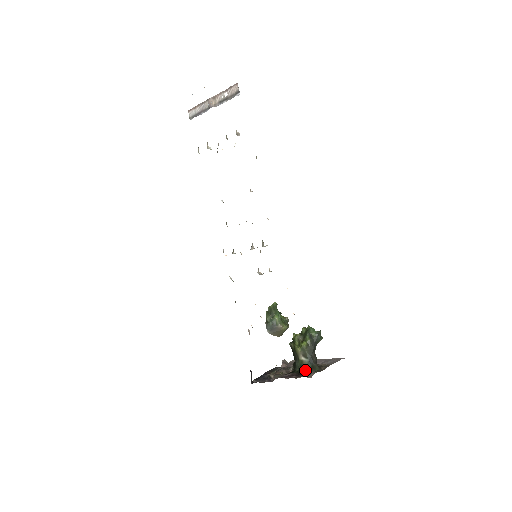
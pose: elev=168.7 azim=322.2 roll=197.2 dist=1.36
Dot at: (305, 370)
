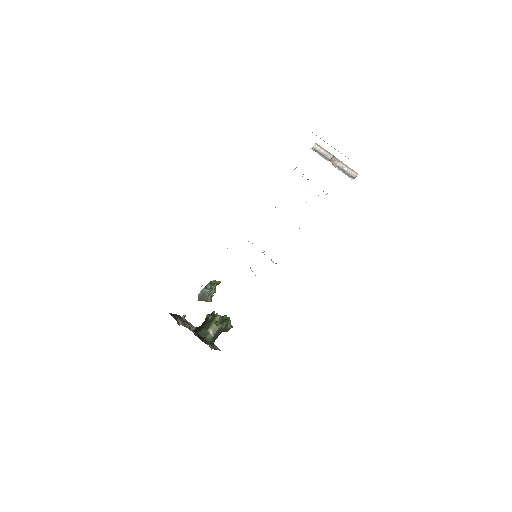
Dot at: (206, 339)
